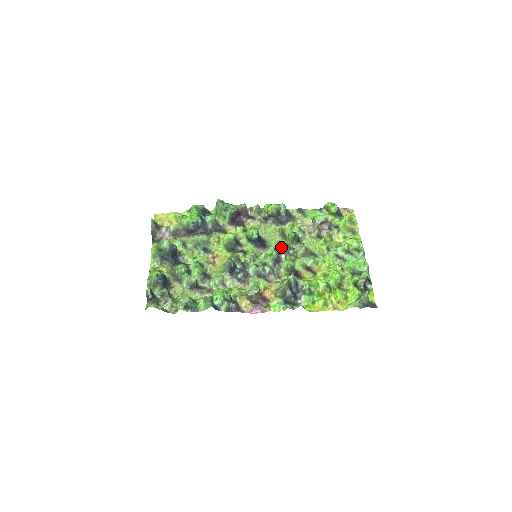
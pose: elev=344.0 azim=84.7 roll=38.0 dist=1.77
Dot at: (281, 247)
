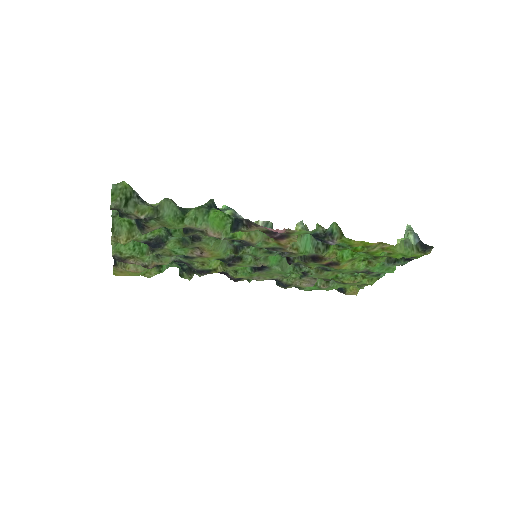
Dot at: (285, 257)
